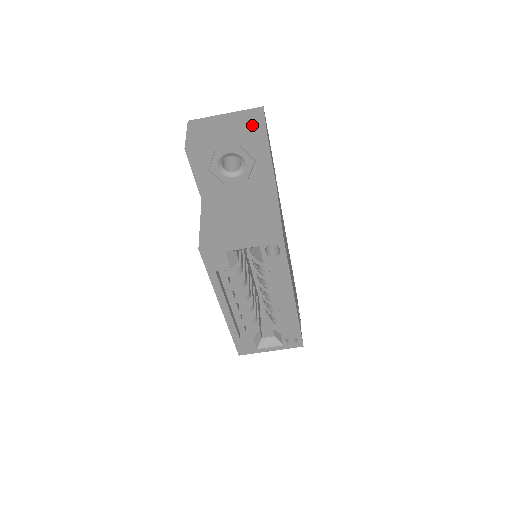
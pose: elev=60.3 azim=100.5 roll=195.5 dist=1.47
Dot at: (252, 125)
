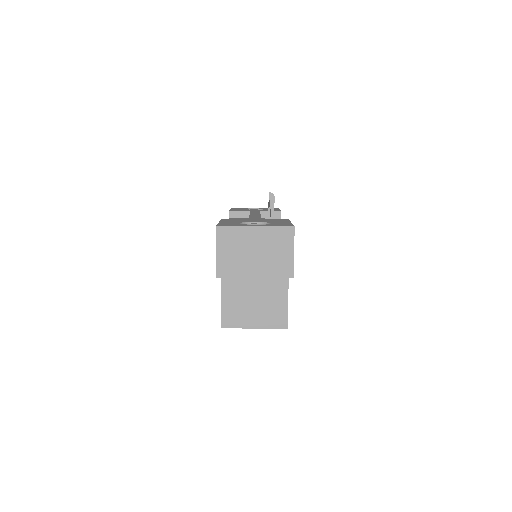
Dot at: (281, 260)
